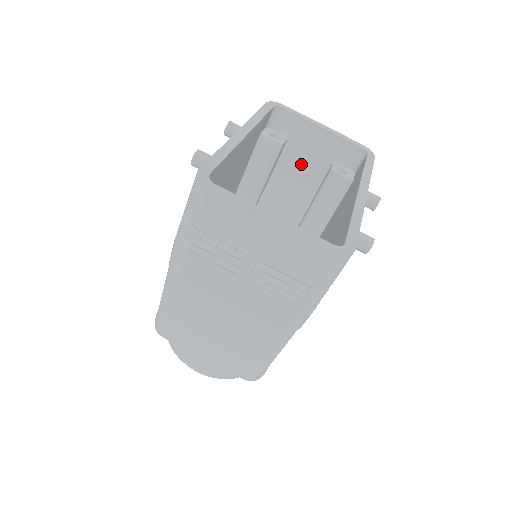
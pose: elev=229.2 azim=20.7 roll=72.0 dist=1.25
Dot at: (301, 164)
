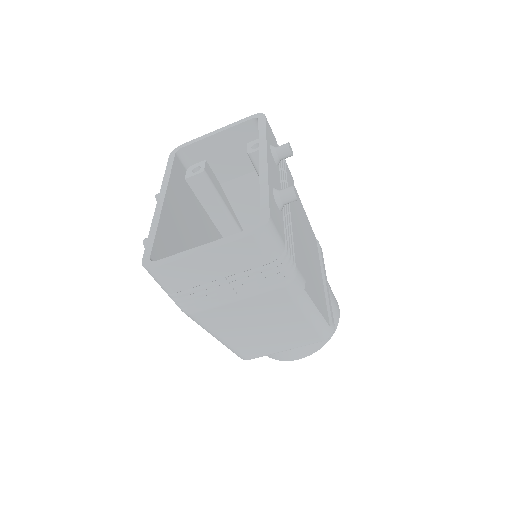
Dot at: (232, 166)
